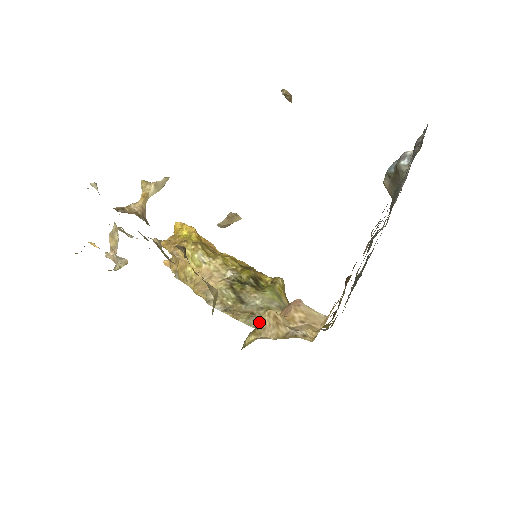
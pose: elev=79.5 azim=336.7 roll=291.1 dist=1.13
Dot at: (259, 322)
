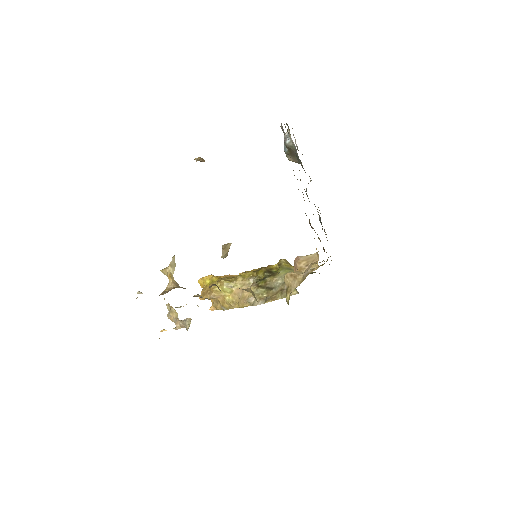
Dot at: (286, 286)
